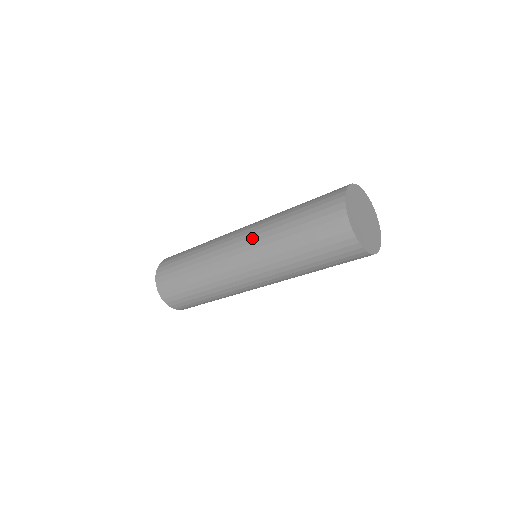
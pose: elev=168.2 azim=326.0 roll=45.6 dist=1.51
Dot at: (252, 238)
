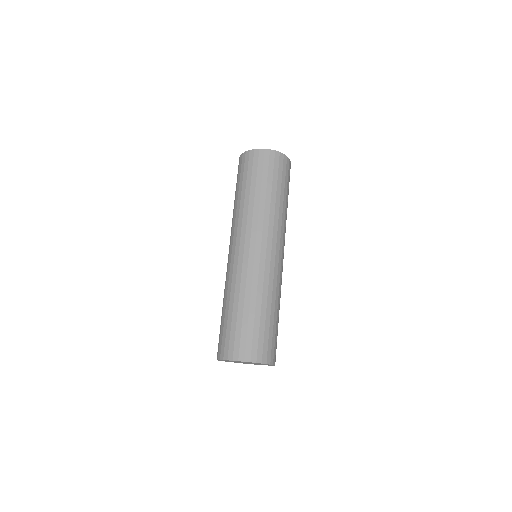
Dot at: occluded
